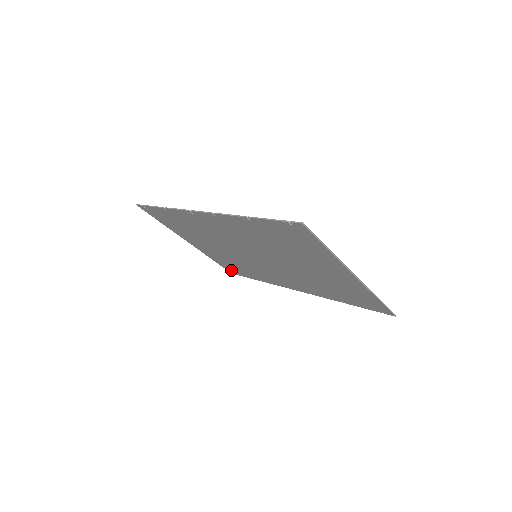
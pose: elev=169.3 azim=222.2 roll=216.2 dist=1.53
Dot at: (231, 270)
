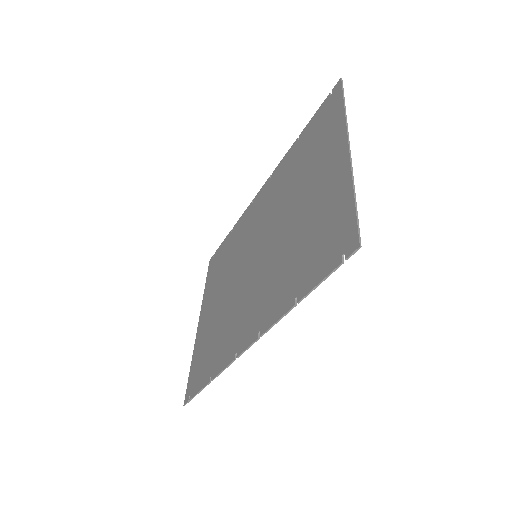
Dot at: (192, 385)
